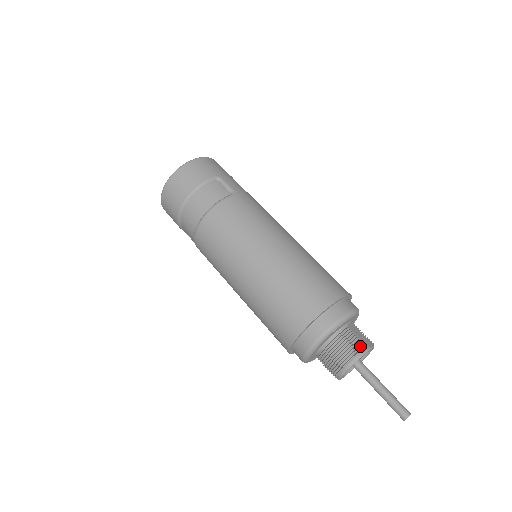
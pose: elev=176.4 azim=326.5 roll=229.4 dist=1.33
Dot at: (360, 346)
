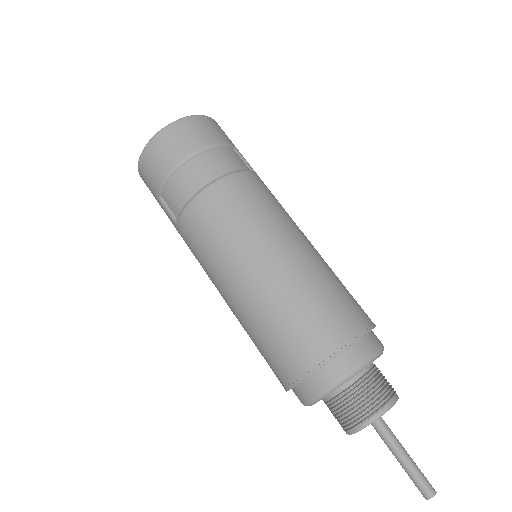
Dot at: (393, 390)
